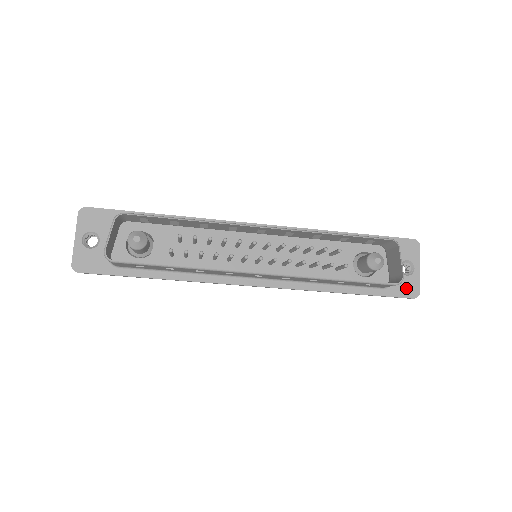
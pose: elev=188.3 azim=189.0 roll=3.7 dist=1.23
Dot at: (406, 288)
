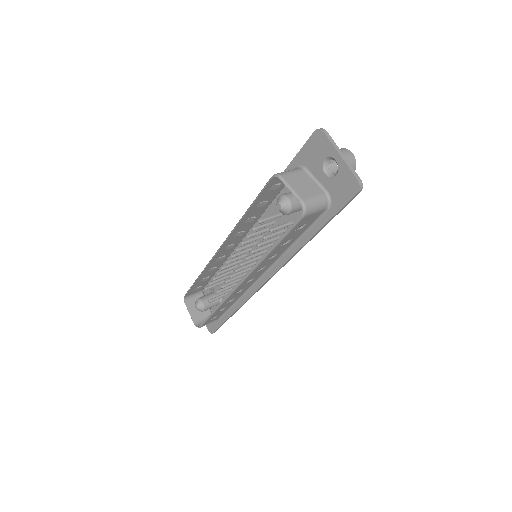
Dot at: (344, 189)
